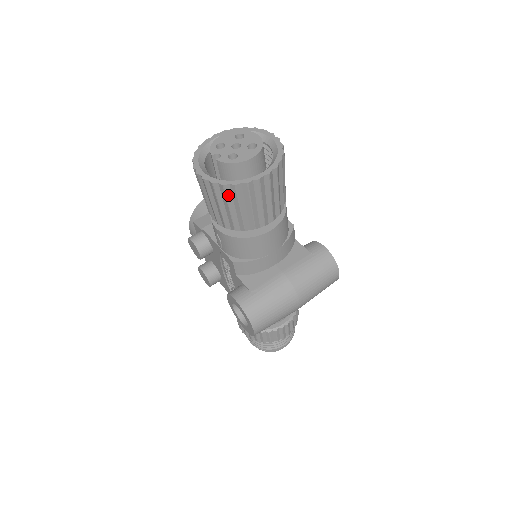
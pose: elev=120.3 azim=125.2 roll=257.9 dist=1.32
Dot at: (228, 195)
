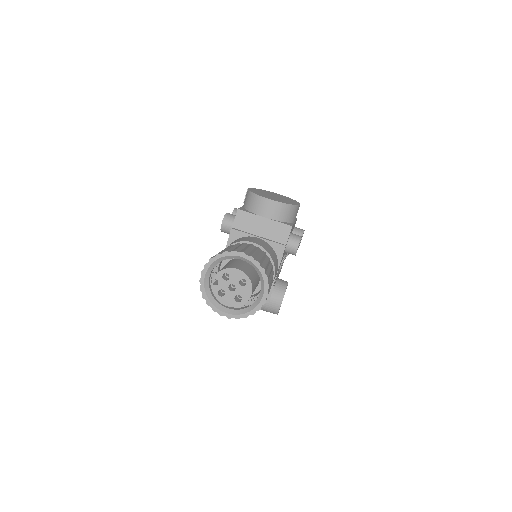
Dot at: occluded
